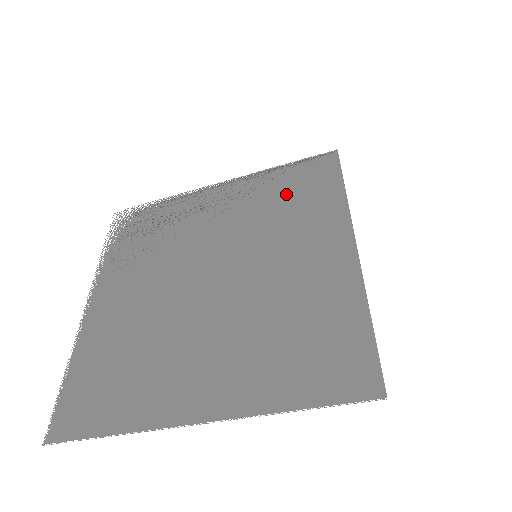
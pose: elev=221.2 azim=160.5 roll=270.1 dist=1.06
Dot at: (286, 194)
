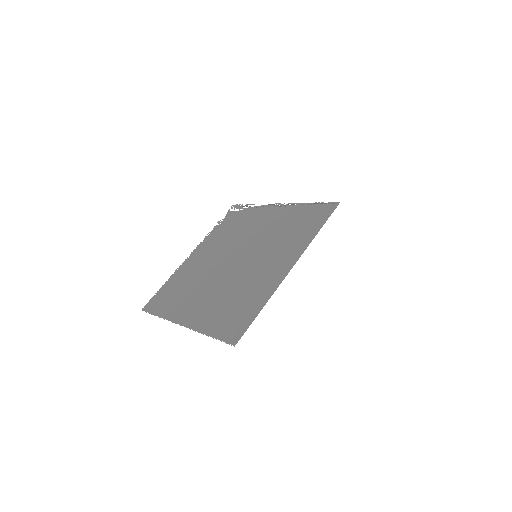
Dot at: (295, 224)
